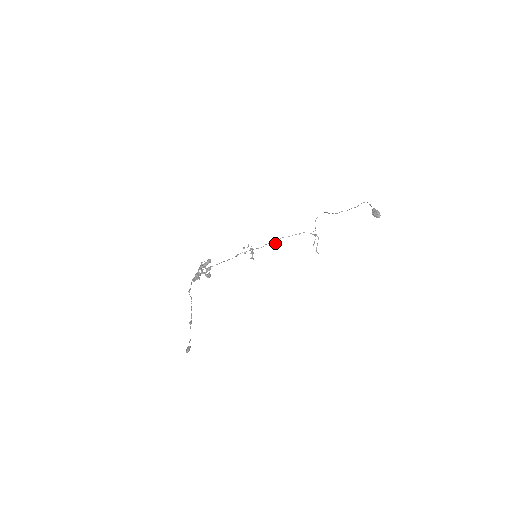
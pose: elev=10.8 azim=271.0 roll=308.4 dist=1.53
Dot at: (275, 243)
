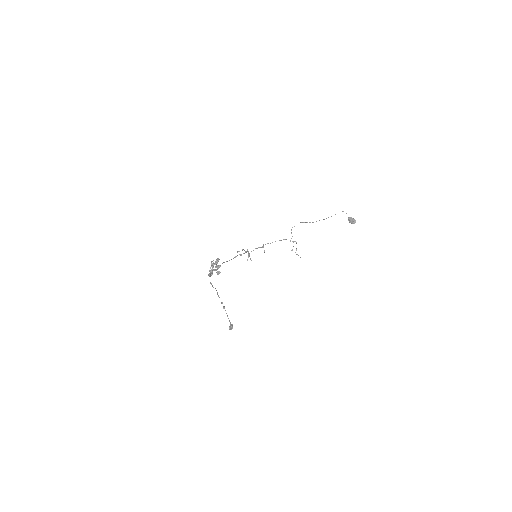
Dot at: occluded
